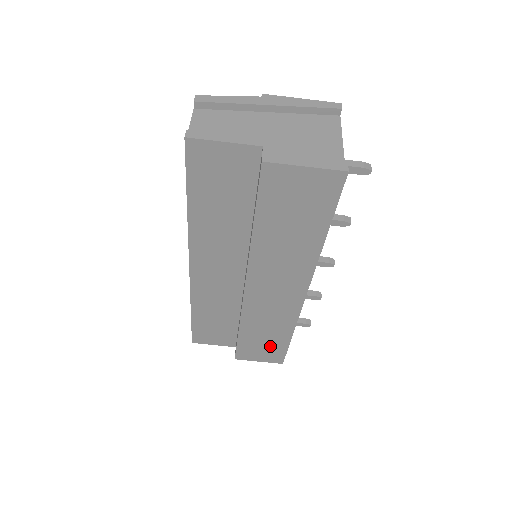
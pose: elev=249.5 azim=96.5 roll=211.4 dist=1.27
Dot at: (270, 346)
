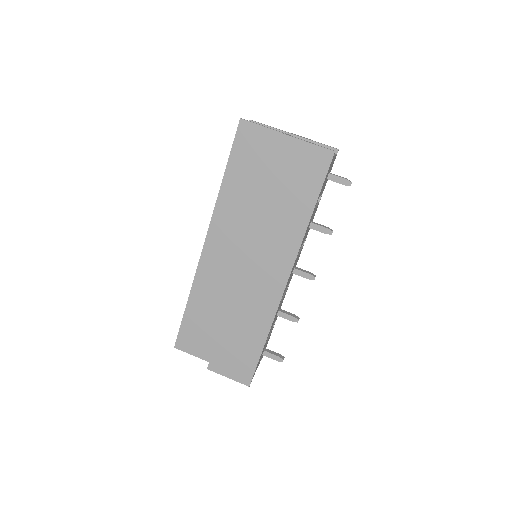
Dot at: (244, 352)
